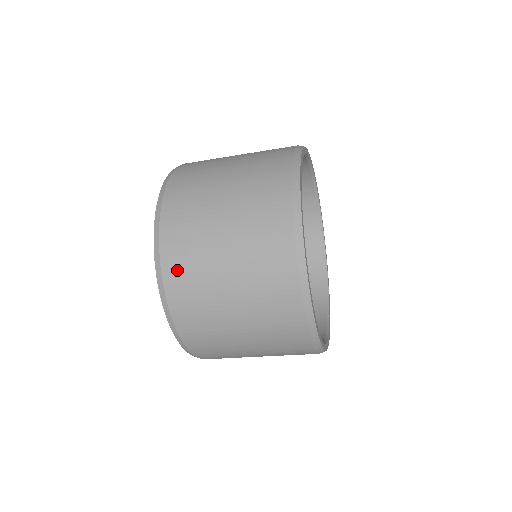
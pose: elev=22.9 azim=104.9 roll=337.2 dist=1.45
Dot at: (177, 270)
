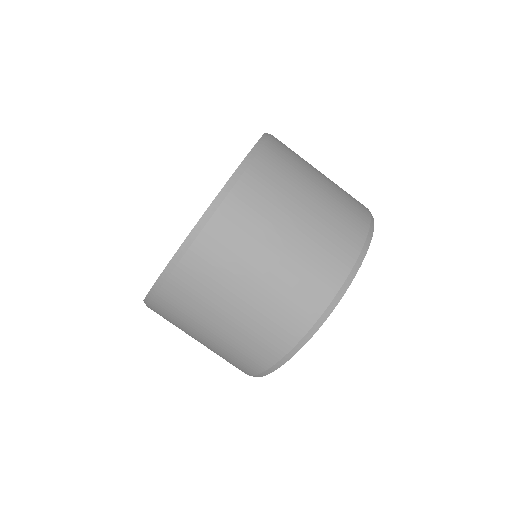
Dot at: (268, 170)
